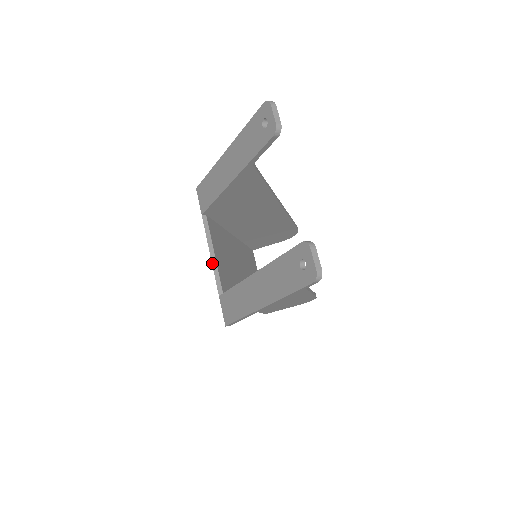
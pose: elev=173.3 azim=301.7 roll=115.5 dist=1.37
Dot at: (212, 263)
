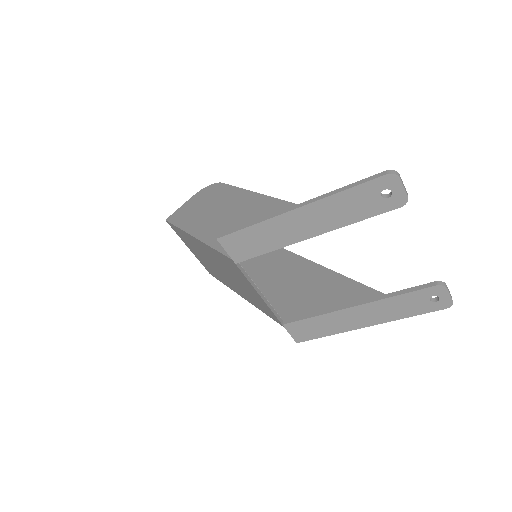
Dot at: (265, 302)
